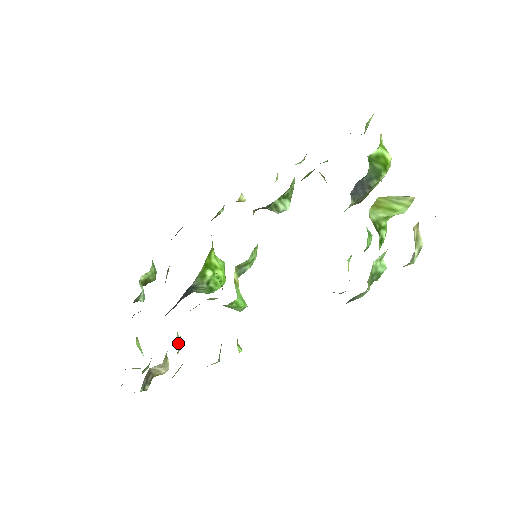
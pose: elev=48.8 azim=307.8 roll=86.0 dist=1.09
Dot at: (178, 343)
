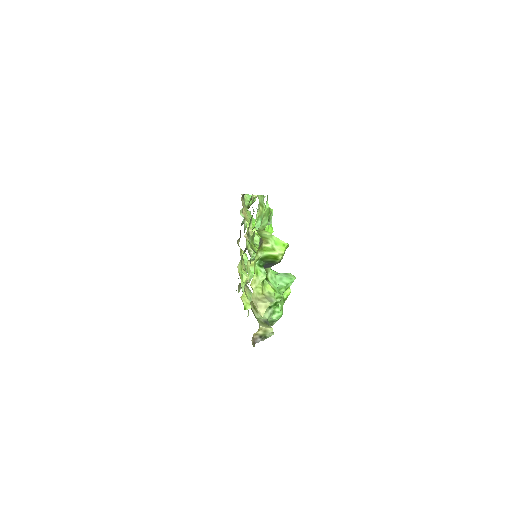
Dot at: (241, 282)
